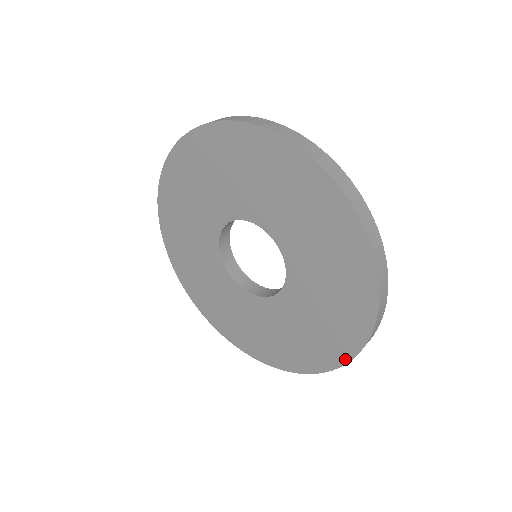
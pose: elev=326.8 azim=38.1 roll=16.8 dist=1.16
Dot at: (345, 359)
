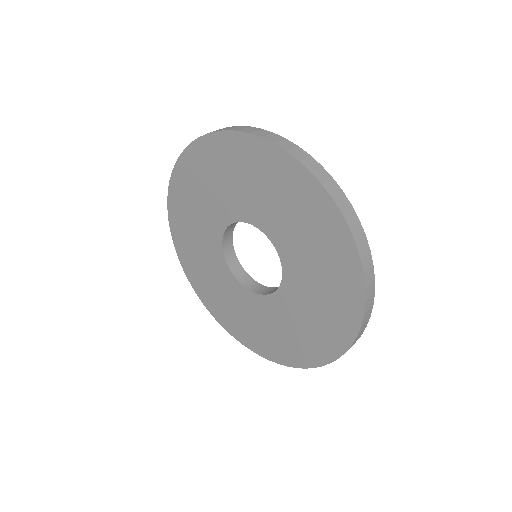
Dot at: (293, 364)
